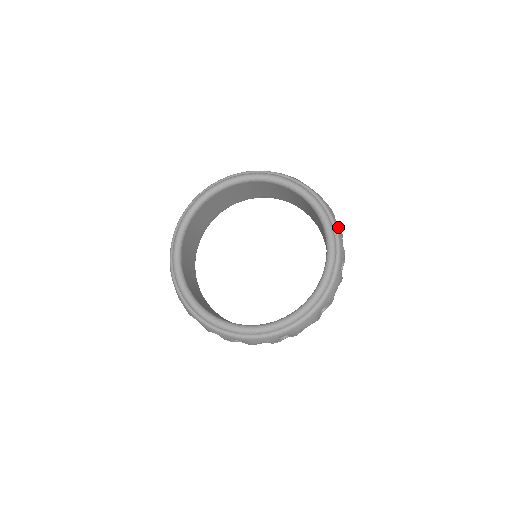
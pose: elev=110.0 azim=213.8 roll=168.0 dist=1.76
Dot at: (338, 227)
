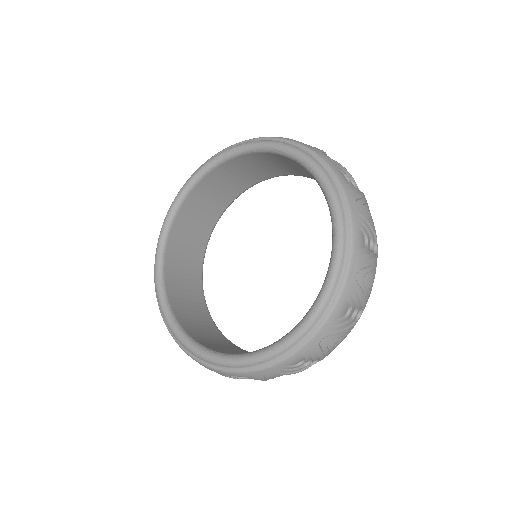
Dot at: (335, 320)
